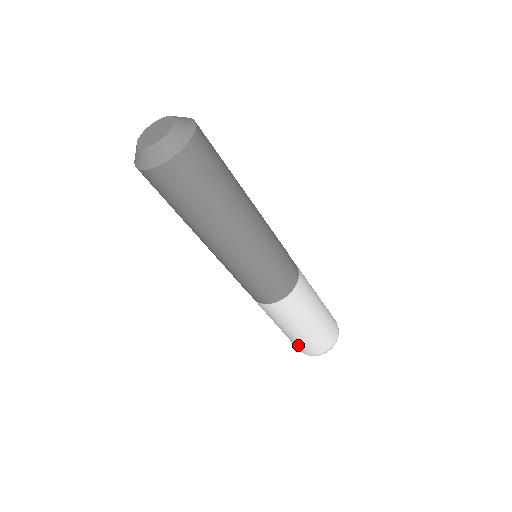
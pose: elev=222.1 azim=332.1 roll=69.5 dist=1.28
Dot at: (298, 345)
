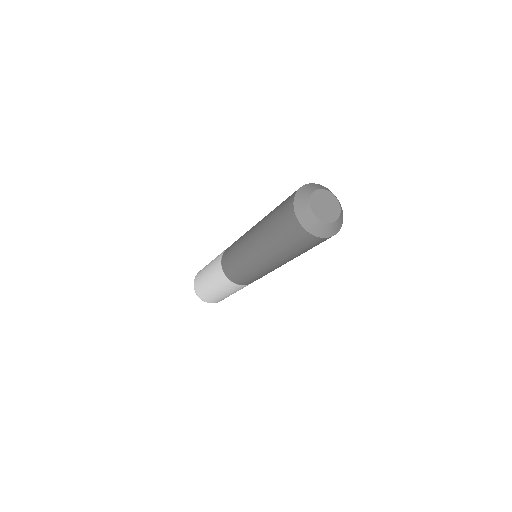
Dot at: (202, 291)
